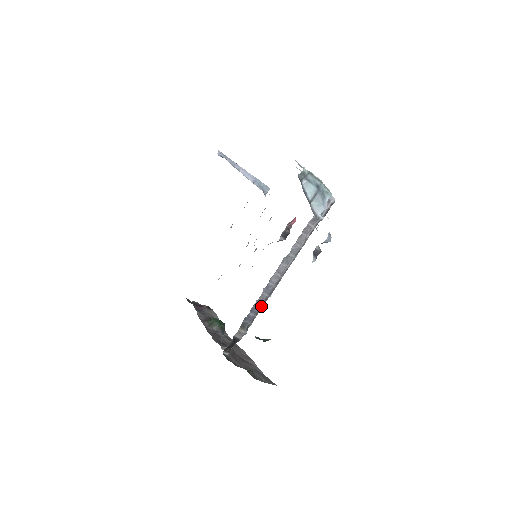
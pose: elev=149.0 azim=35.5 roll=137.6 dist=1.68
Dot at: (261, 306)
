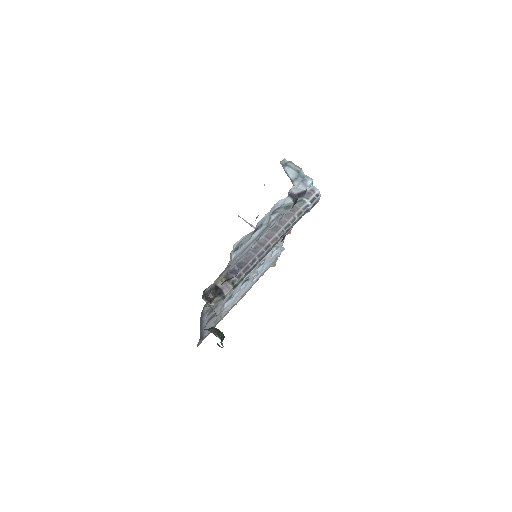
Dot at: (248, 264)
